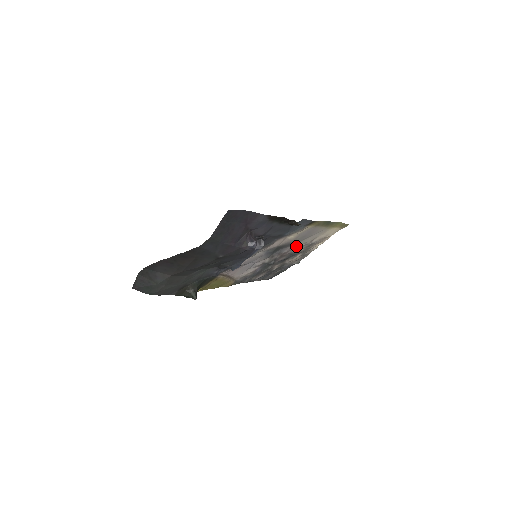
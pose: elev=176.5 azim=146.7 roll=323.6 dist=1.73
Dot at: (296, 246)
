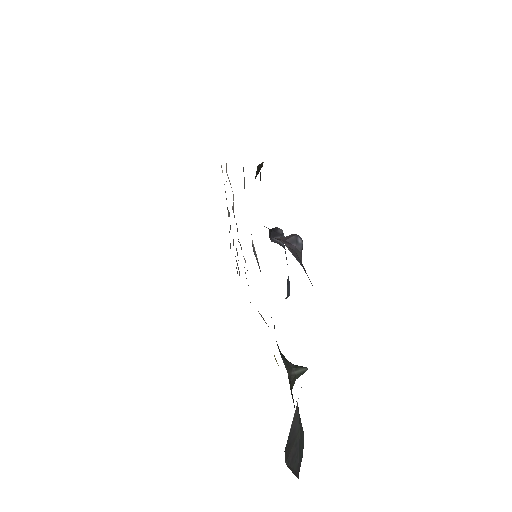
Dot at: (233, 199)
